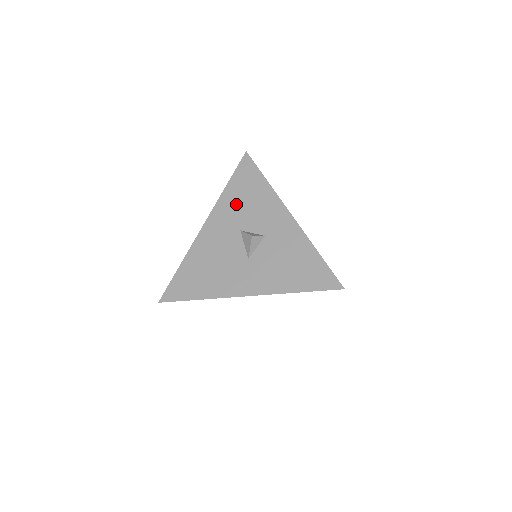
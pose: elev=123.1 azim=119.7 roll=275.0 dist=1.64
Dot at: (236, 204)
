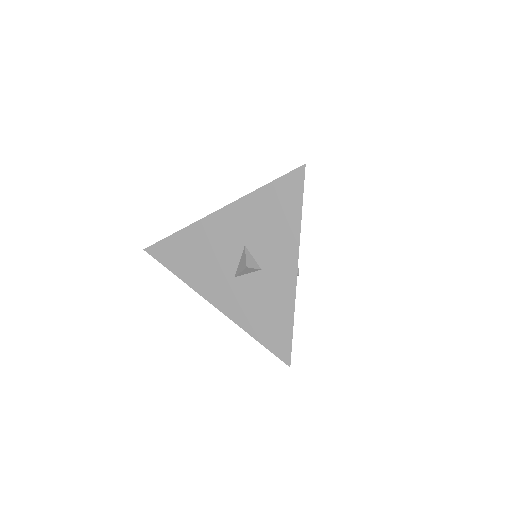
Dot at: (258, 216)
